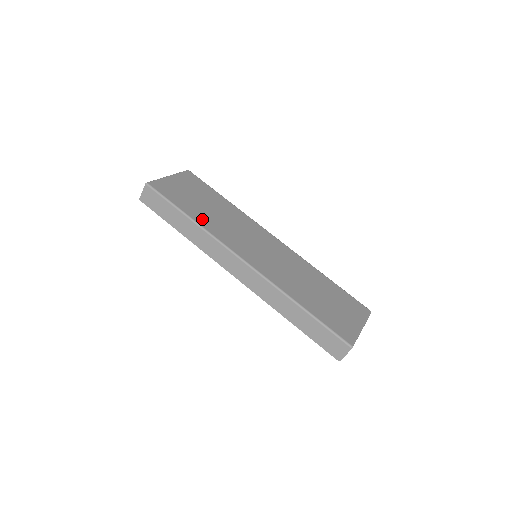
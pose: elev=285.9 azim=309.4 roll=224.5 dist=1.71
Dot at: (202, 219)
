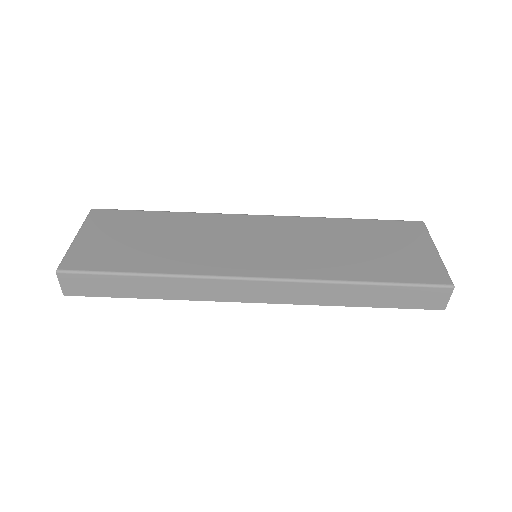
Dot at: (163, 264)
